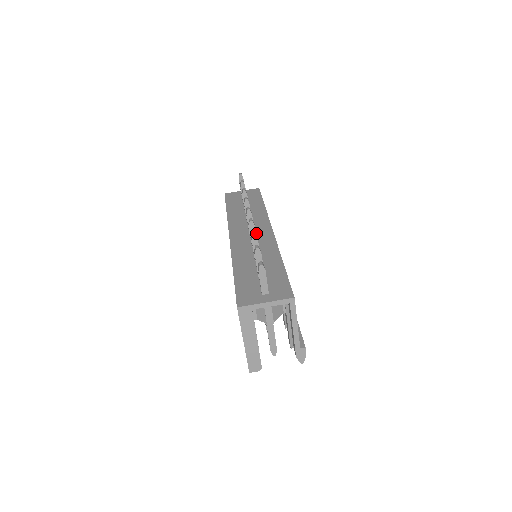
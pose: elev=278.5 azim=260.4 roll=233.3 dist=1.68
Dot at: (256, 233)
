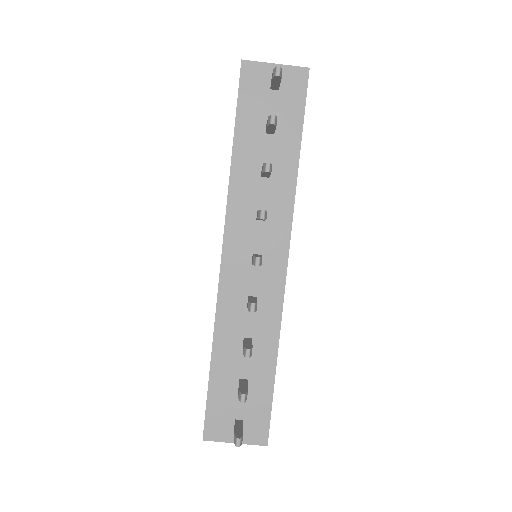
Dot at: (262, 265)
